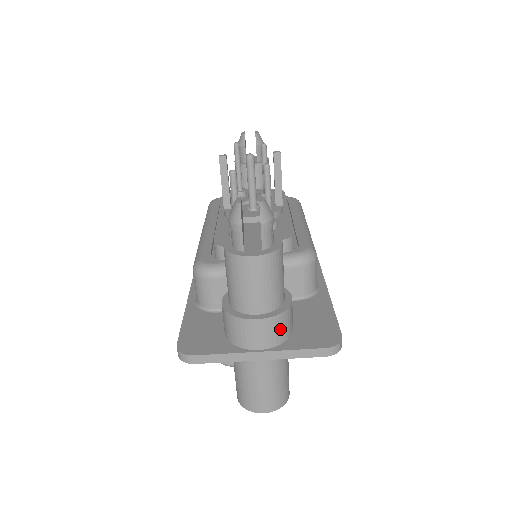
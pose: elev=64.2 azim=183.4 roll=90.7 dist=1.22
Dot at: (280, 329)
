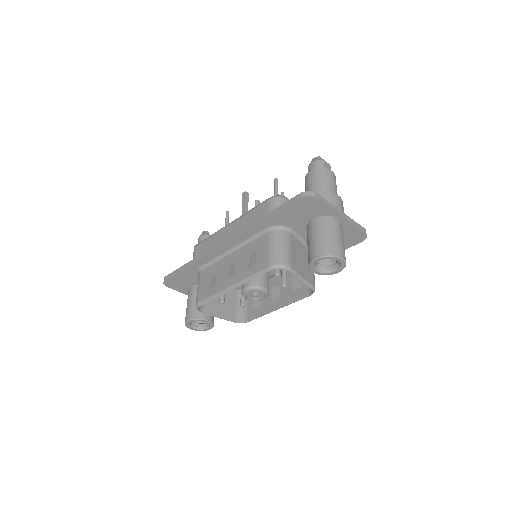
Dot at: occluded
